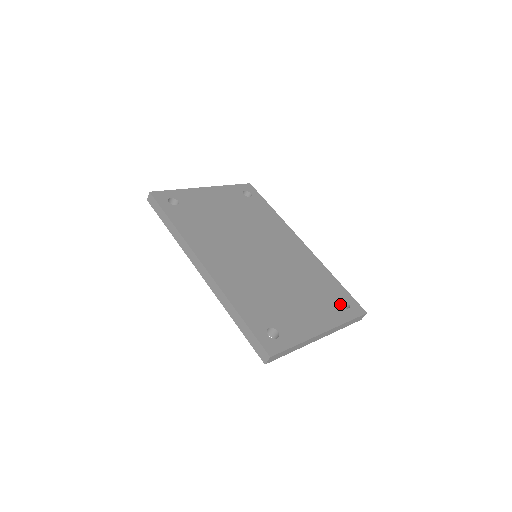
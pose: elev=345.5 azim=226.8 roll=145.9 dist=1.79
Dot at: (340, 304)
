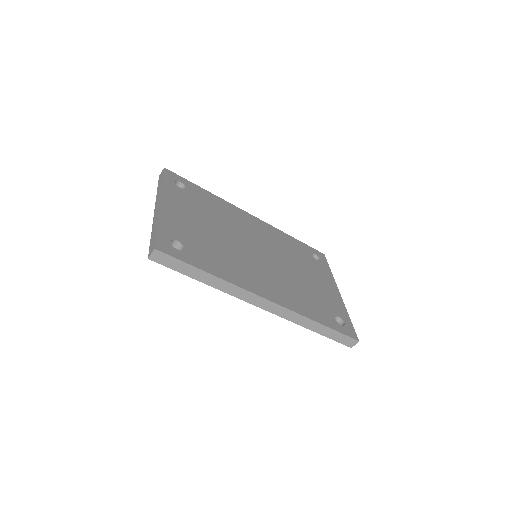
Dot at: occluded
